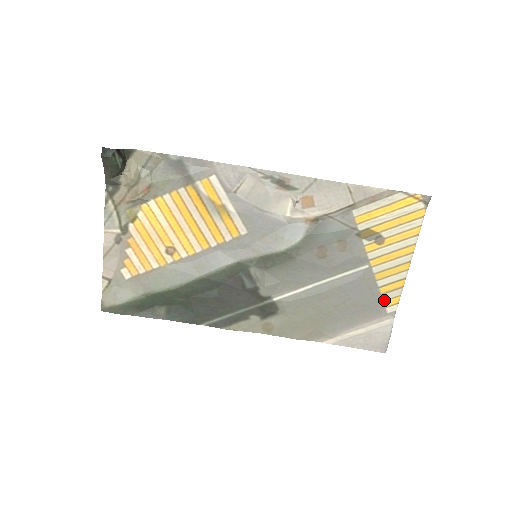
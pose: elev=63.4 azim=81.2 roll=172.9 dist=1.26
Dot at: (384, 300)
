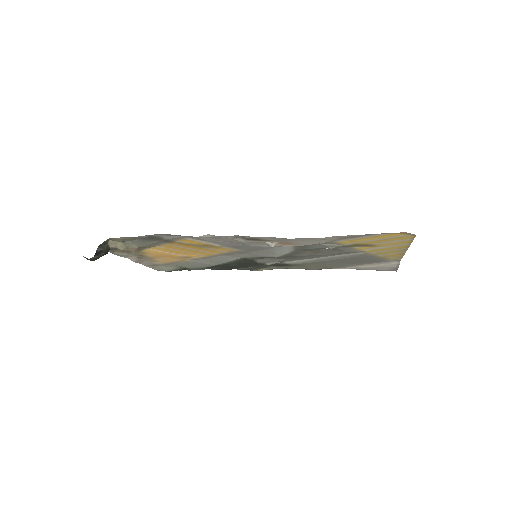
Dot at: (387, 258)
